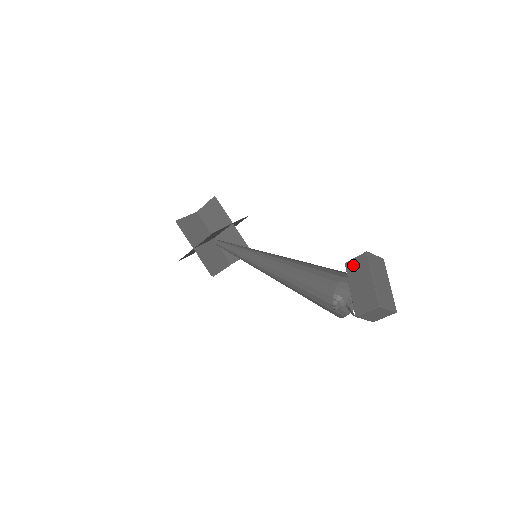
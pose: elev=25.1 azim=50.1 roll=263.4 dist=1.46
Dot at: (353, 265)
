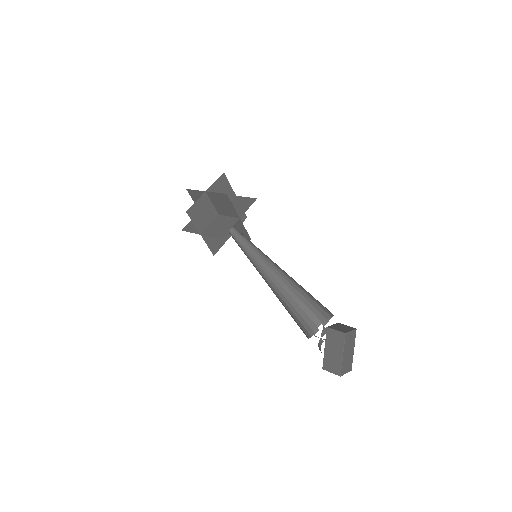
Dot at: (332, 334)
